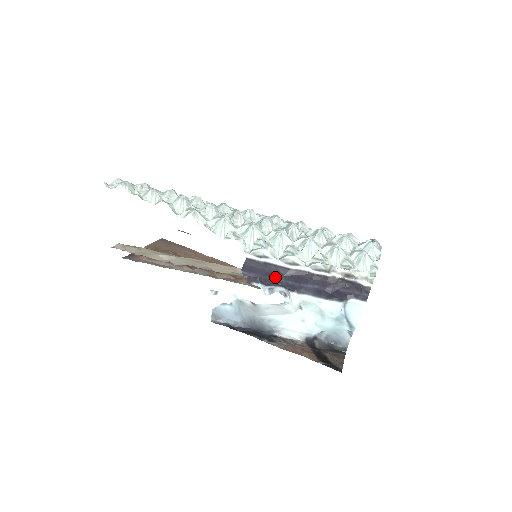
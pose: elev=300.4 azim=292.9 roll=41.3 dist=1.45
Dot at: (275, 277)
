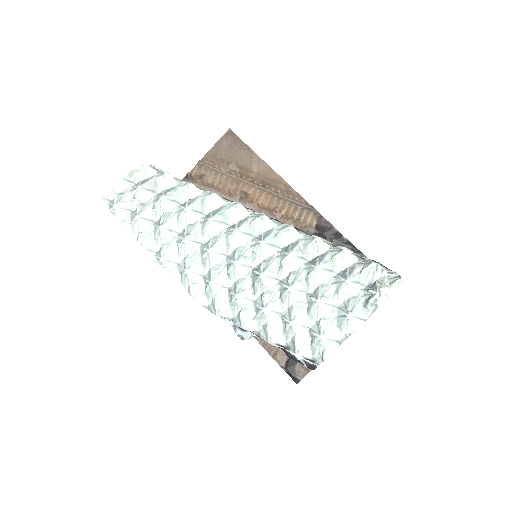
Dot at: occluded
